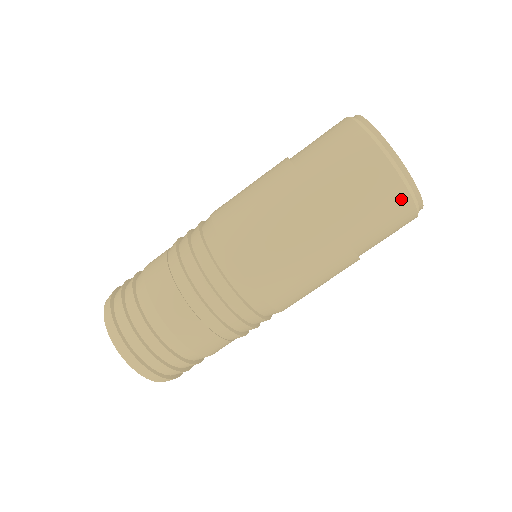
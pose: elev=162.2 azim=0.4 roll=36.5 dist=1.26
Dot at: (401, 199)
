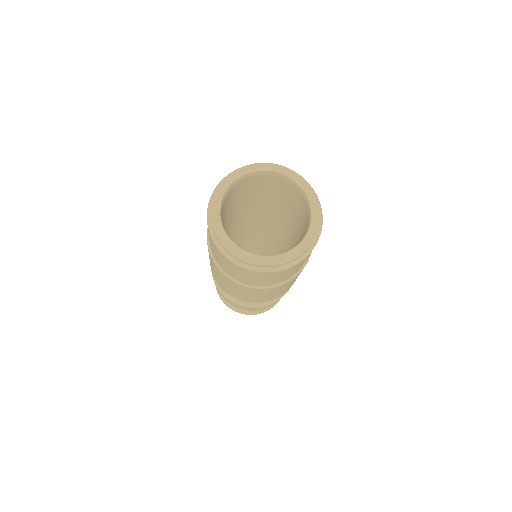
Dot at: (297, 265)
